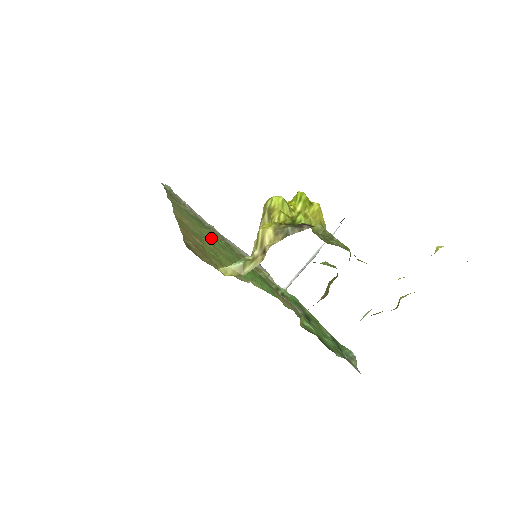
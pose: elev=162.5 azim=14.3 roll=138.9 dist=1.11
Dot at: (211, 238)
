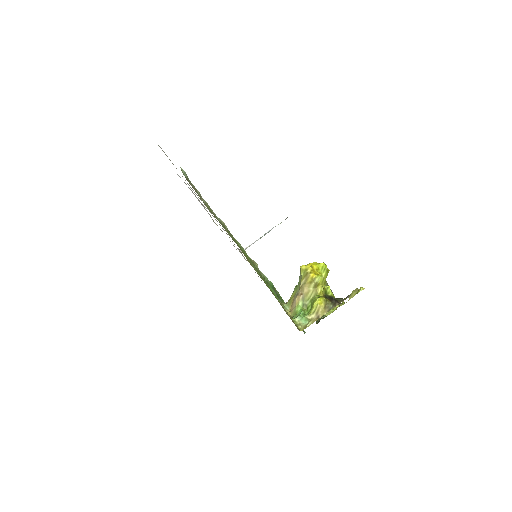
Dot at: (252, 264)
